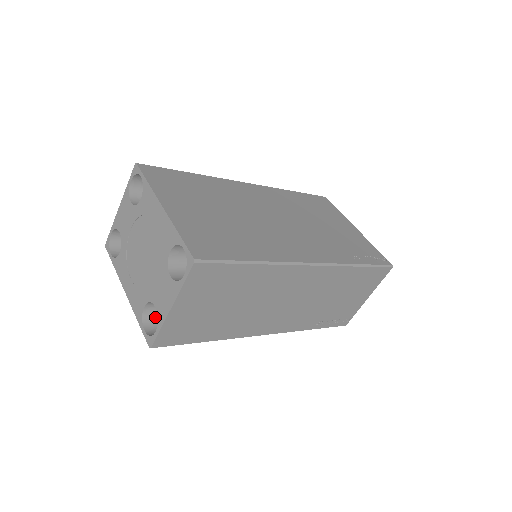
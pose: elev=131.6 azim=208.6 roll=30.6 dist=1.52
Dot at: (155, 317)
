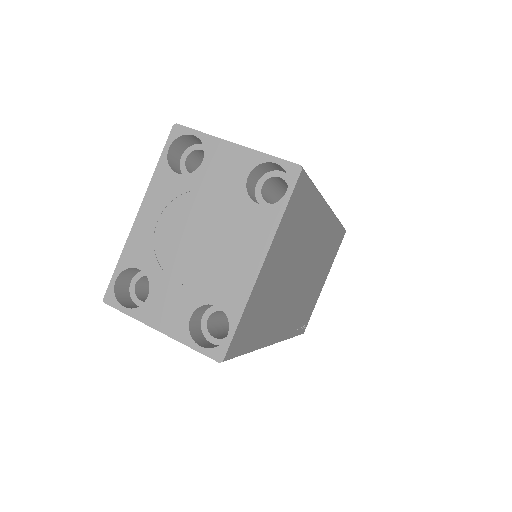
Dot at: (136, 270)
